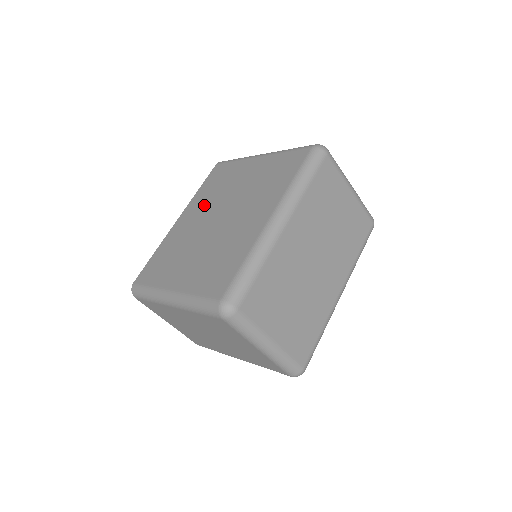
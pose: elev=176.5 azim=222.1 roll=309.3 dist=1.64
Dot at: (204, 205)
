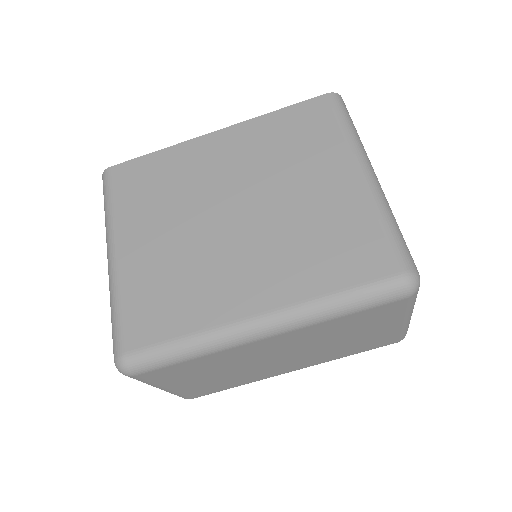
Dot at: (249, 157)
